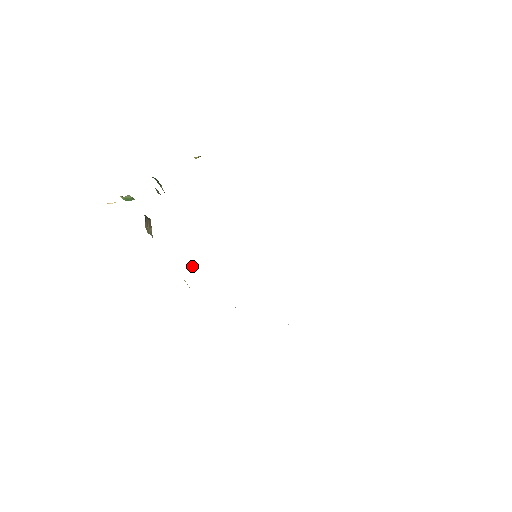
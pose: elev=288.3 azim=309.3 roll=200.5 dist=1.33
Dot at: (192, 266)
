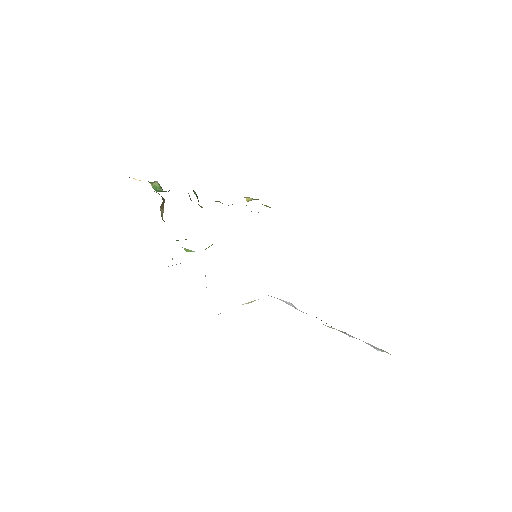
Dot at: (188, 251)
